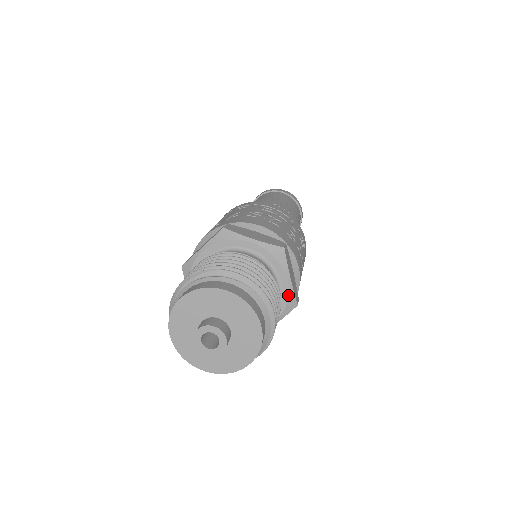
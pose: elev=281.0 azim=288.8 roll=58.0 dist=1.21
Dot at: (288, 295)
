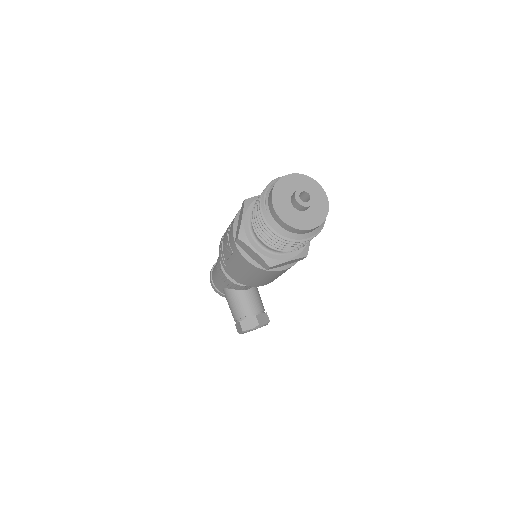
Dot at: occluded
